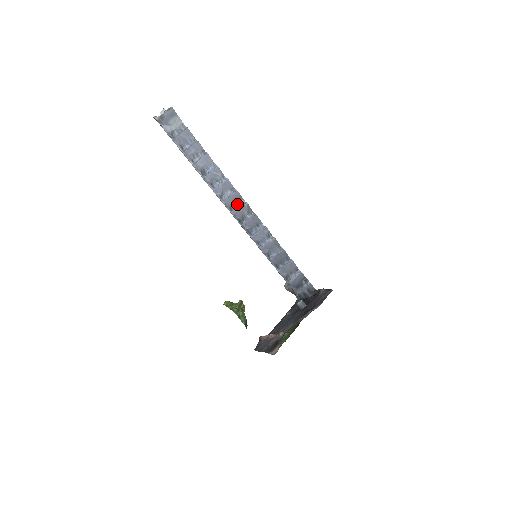
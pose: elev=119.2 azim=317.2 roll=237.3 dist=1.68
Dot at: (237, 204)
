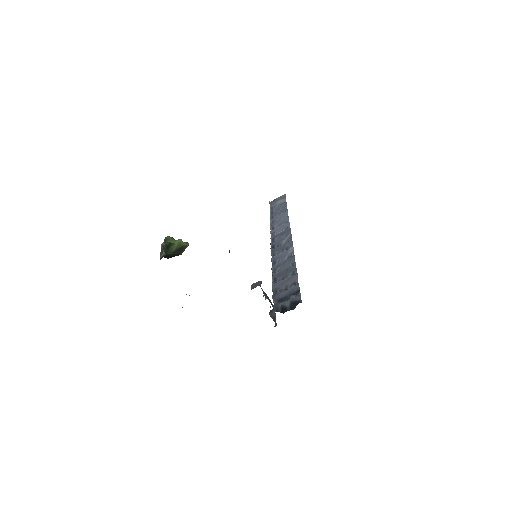
Dot at: (282, 237)
